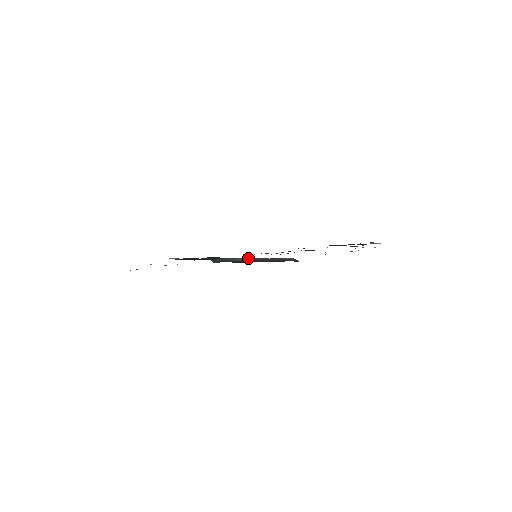
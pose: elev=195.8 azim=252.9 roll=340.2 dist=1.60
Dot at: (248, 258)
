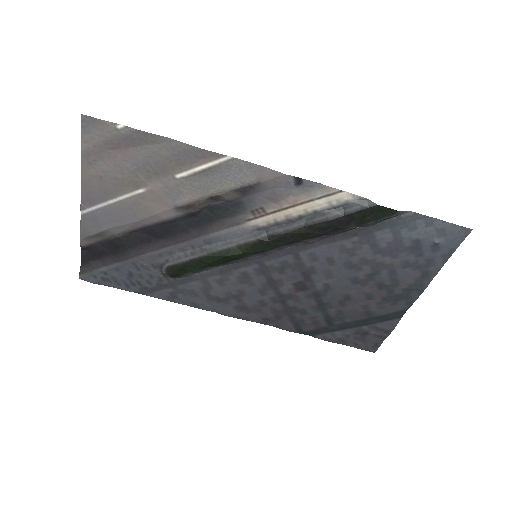
Dot at: (289, 201)
